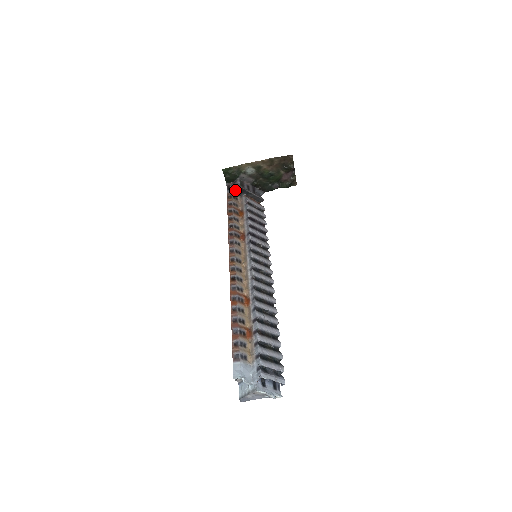
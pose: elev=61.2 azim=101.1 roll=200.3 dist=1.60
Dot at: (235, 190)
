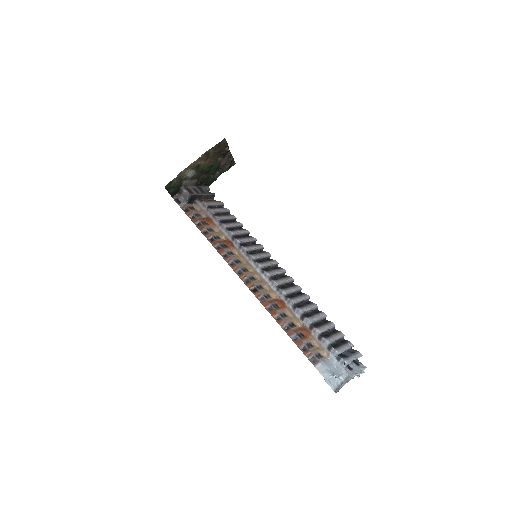
Dot at: (187, 200)
